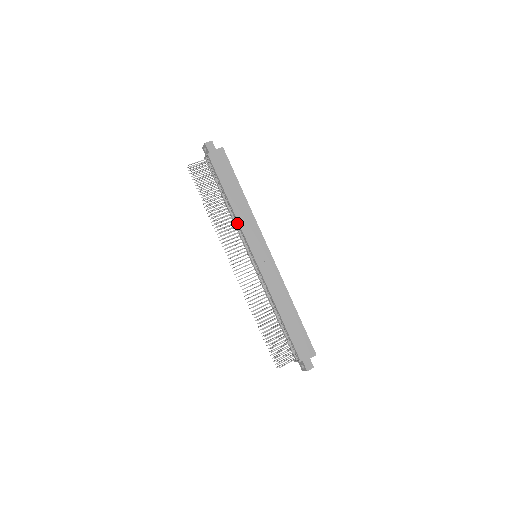
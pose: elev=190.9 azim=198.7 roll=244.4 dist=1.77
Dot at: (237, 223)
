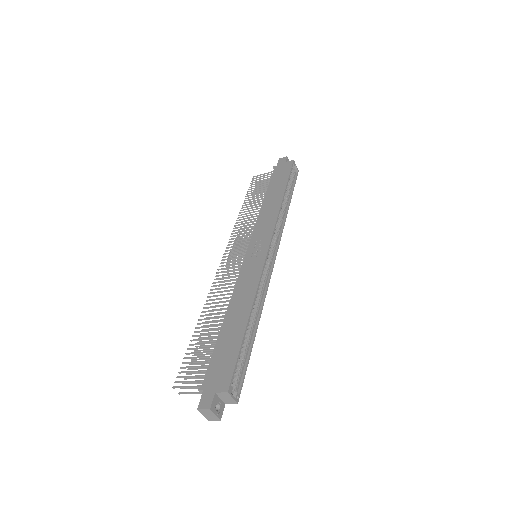
Dot at: occluded
